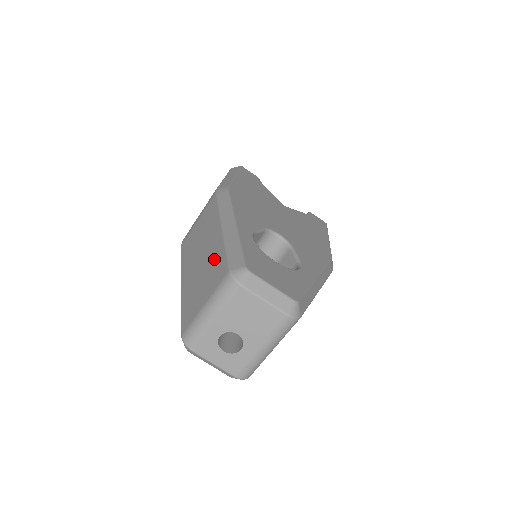
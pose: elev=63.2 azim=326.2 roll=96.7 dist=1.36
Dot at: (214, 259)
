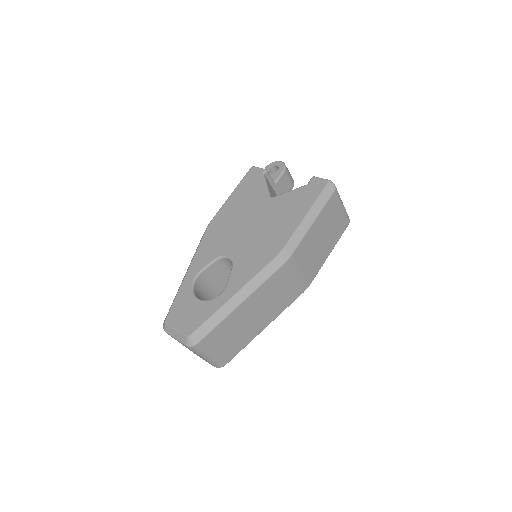
Dot at: occluded
